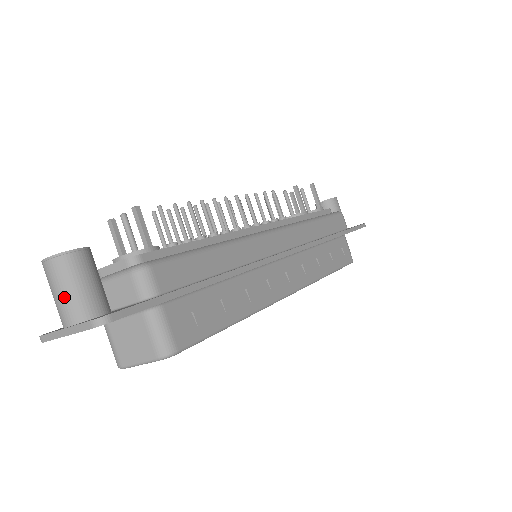
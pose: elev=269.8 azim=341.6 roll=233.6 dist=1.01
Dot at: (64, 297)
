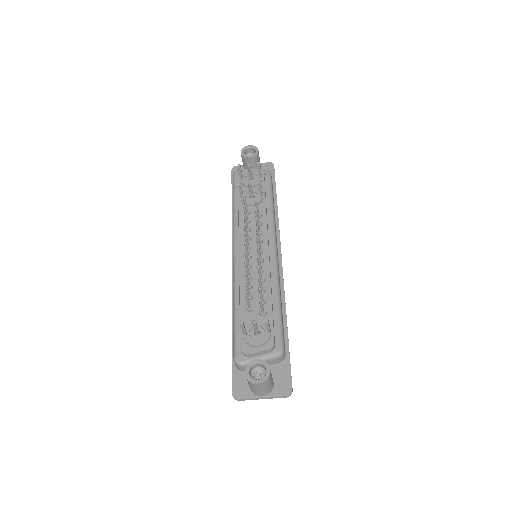
Dot at: (265, 390)
